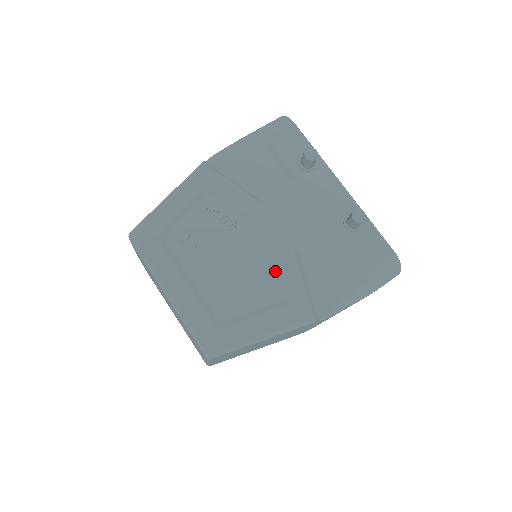
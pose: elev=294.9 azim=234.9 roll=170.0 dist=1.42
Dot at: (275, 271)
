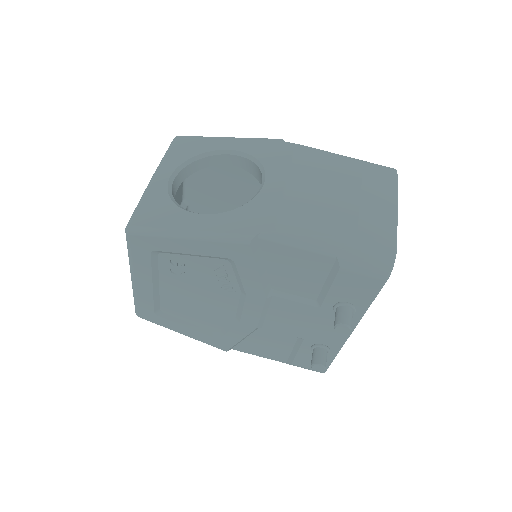
Dot at: (229, 323)
